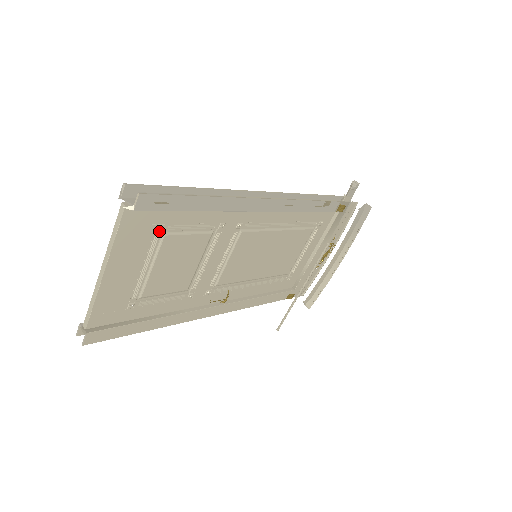
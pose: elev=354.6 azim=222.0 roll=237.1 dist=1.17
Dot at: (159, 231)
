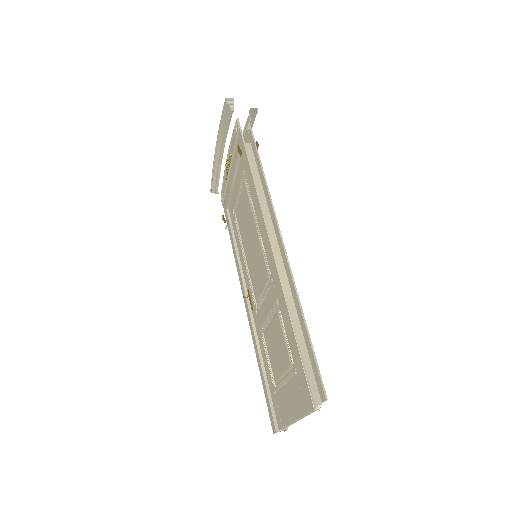
Dot at: occluded
